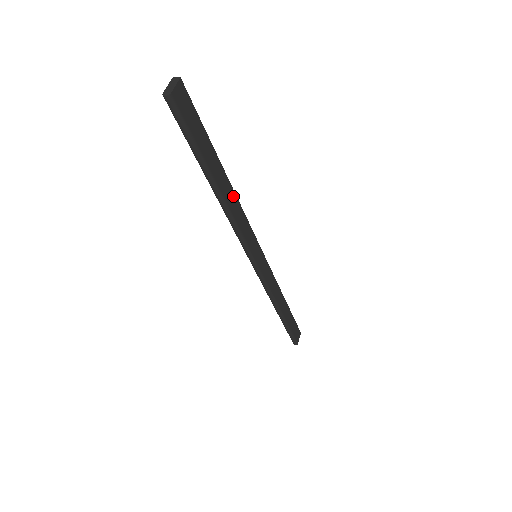
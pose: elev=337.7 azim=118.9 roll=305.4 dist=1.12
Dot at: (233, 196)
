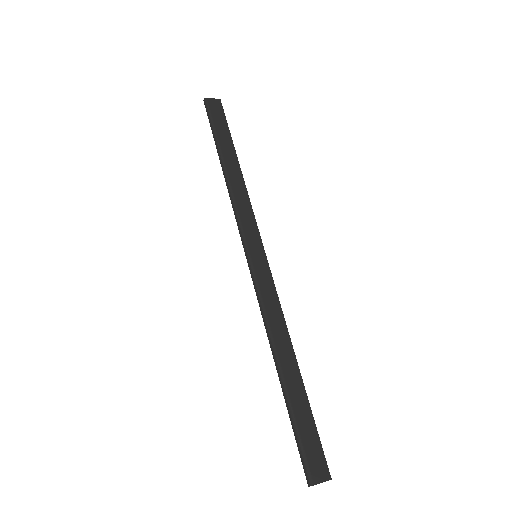
Dot at: (241, 181)
